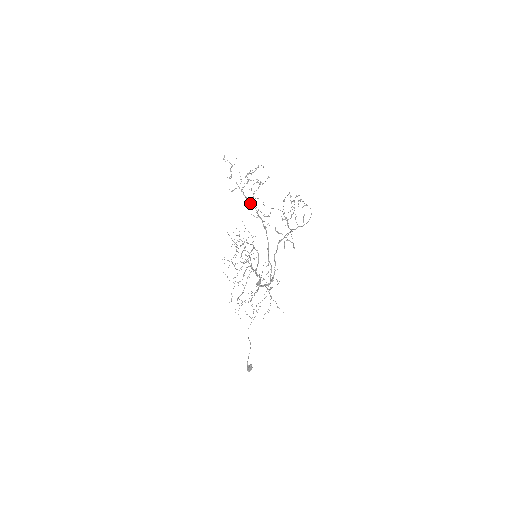
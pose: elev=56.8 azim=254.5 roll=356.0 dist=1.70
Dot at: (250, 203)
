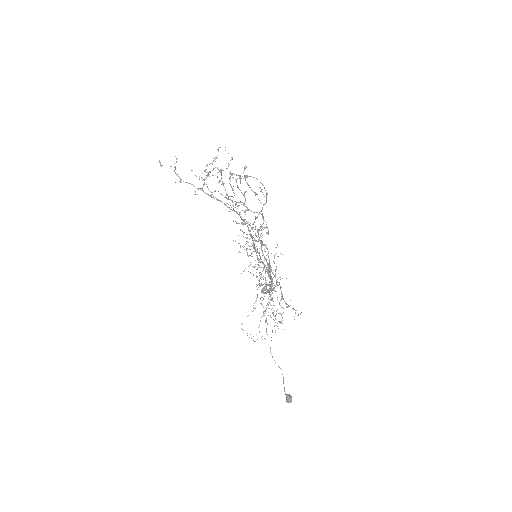
Dot at: (216, 199)
